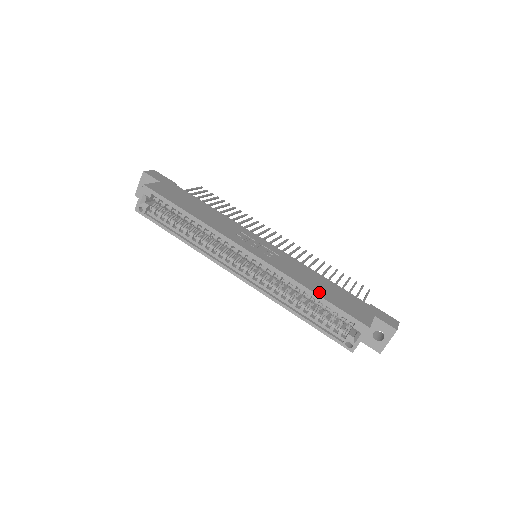
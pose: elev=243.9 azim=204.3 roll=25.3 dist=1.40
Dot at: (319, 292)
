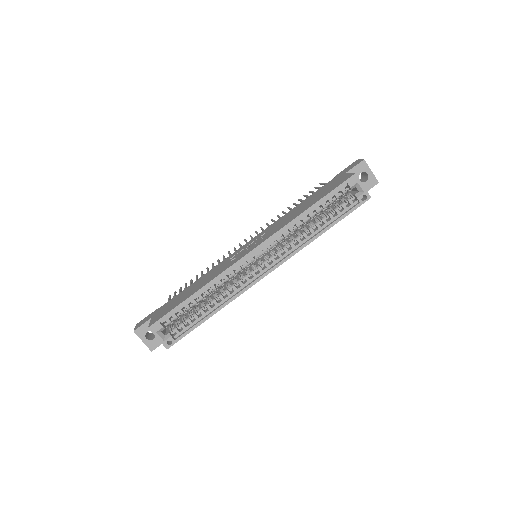
Dot at: (310, 205)
